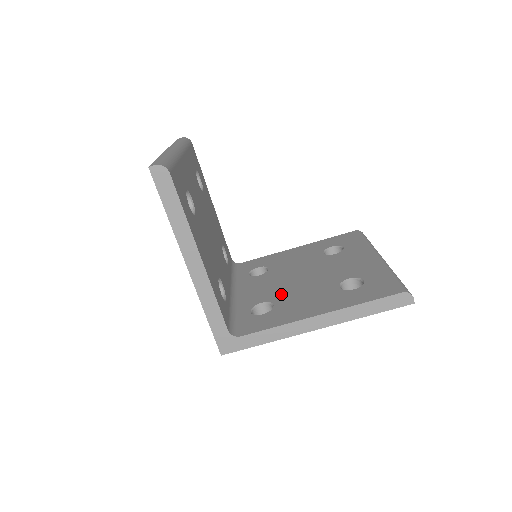
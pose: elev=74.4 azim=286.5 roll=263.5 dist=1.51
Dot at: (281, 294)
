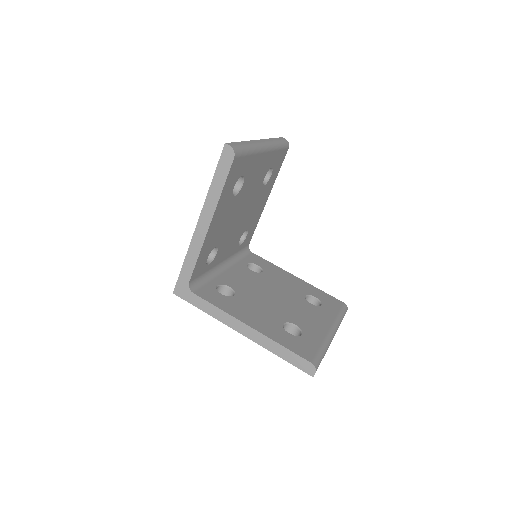
Dot at: (247, 293)
